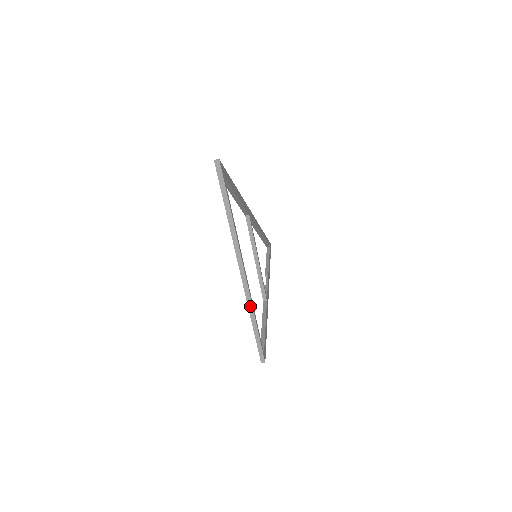
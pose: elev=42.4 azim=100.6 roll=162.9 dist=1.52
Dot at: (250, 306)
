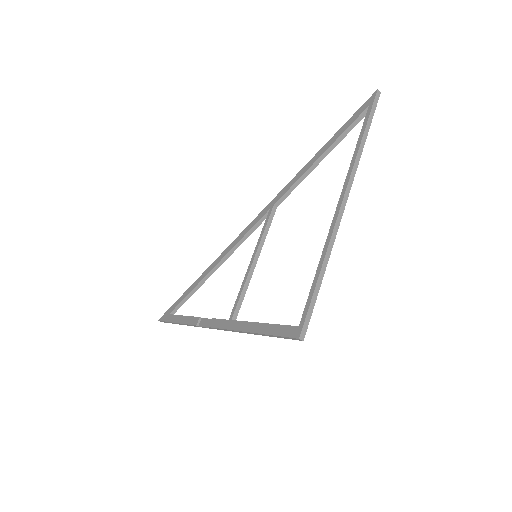
Dot at: (331, 245)
